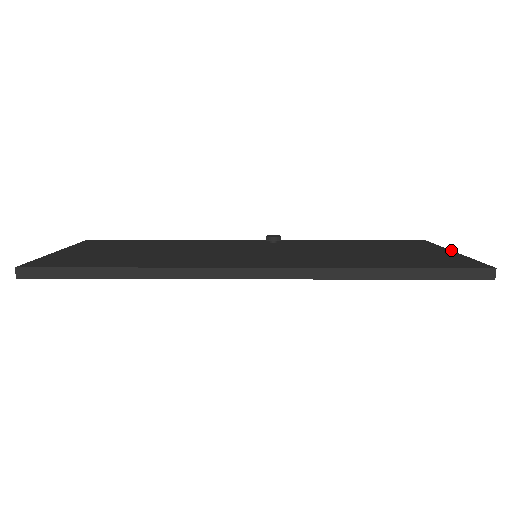
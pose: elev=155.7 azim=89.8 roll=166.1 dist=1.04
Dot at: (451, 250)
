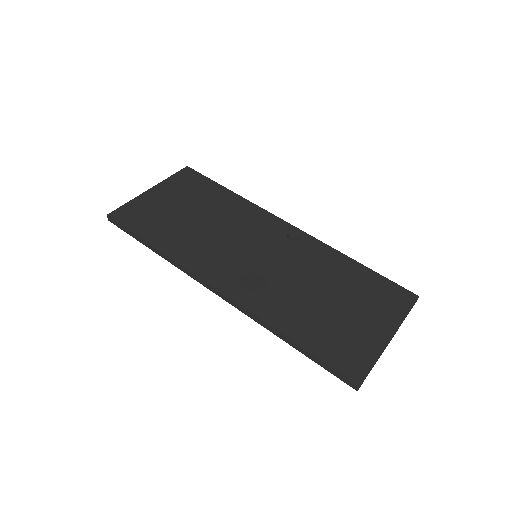
Dot at: (394, 333)
